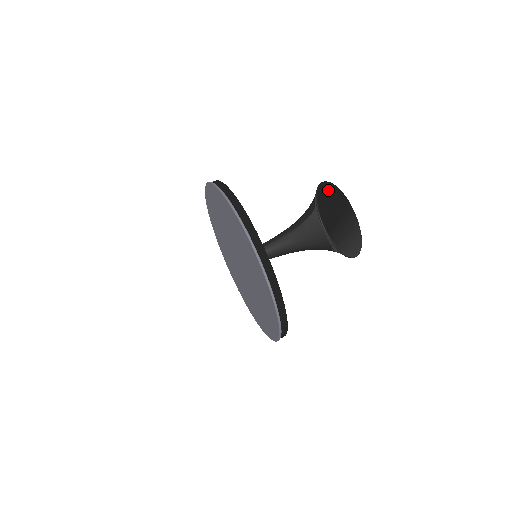
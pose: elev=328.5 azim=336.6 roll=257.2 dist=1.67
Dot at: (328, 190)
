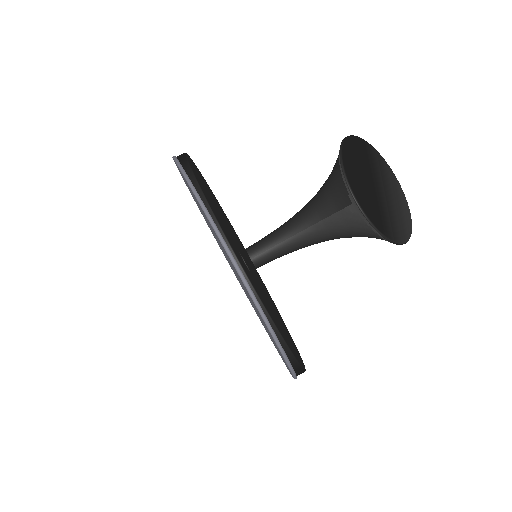
Dot at: (348, 159)
